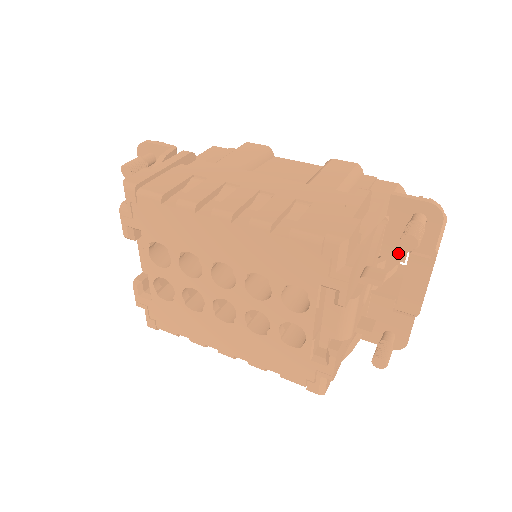
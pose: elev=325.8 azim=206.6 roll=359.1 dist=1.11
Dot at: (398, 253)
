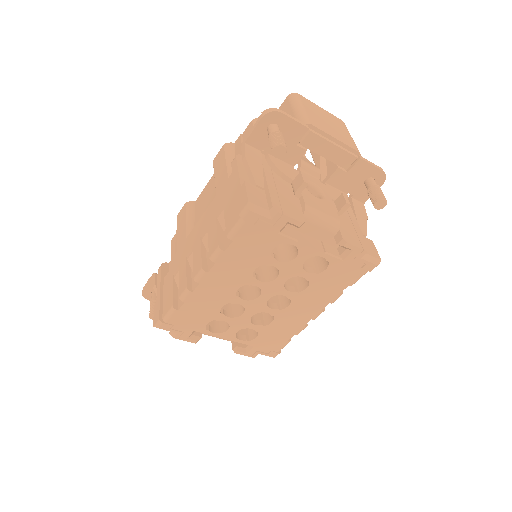
Dot at: (296, 153)
